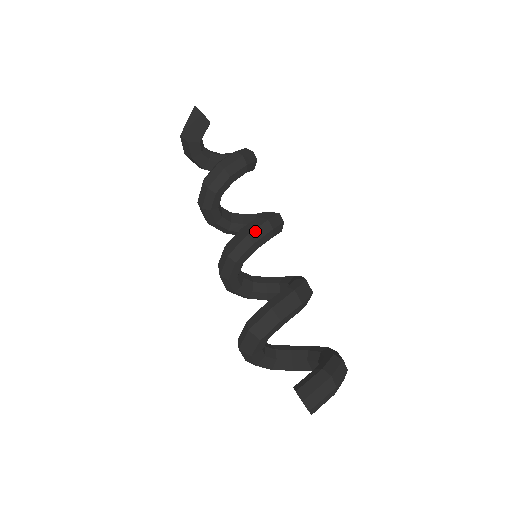
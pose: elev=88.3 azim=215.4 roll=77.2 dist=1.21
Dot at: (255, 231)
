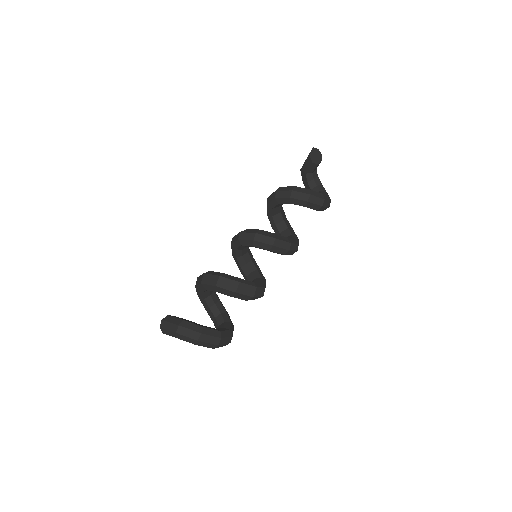
Dot at: (245, 233)
